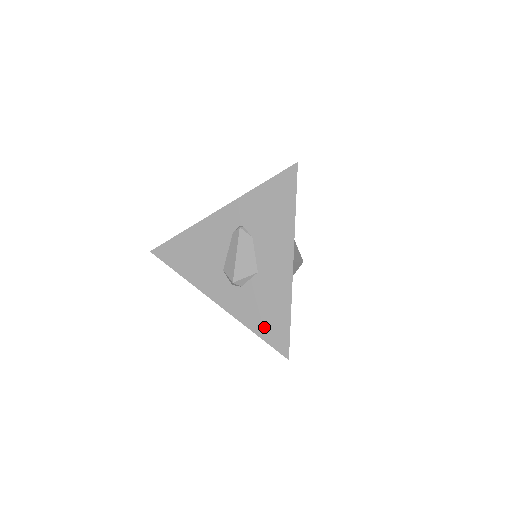
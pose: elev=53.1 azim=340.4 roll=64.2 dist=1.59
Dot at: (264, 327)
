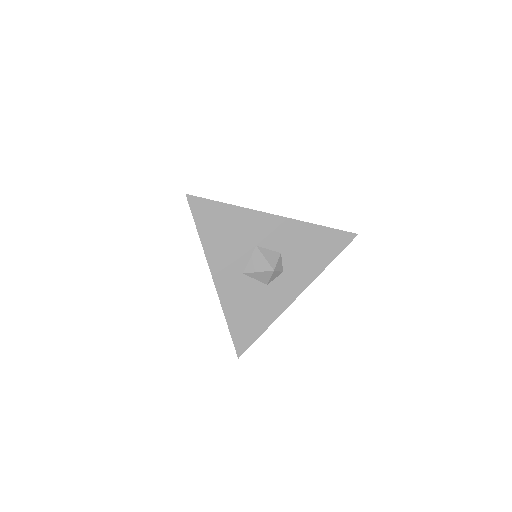
Dot at: occluded
